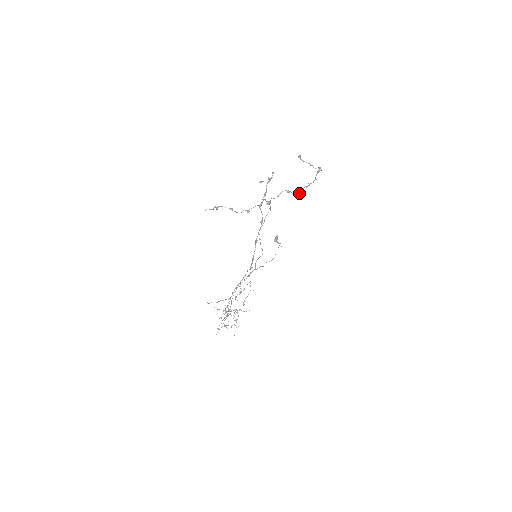
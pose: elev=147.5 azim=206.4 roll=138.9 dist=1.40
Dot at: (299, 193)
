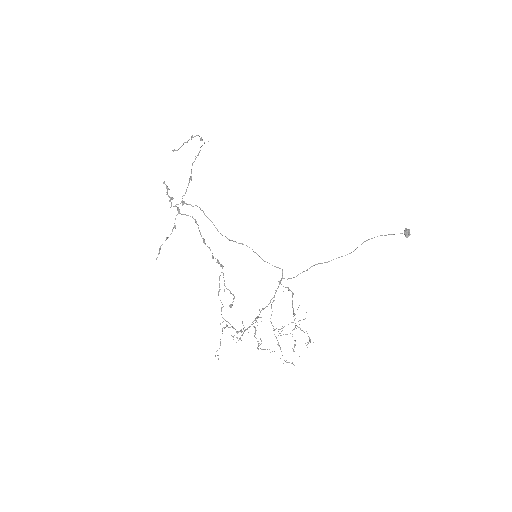
Dot at: (191, 170)
